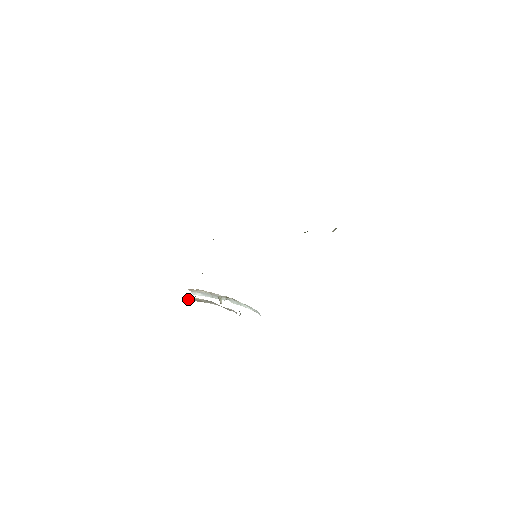
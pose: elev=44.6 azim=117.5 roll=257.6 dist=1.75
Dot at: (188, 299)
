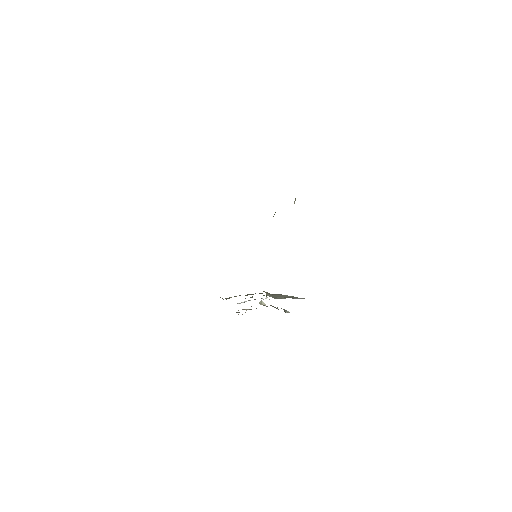
Dot at: occluded
